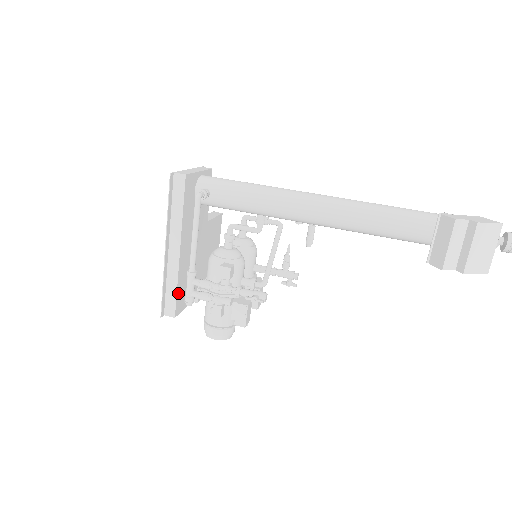
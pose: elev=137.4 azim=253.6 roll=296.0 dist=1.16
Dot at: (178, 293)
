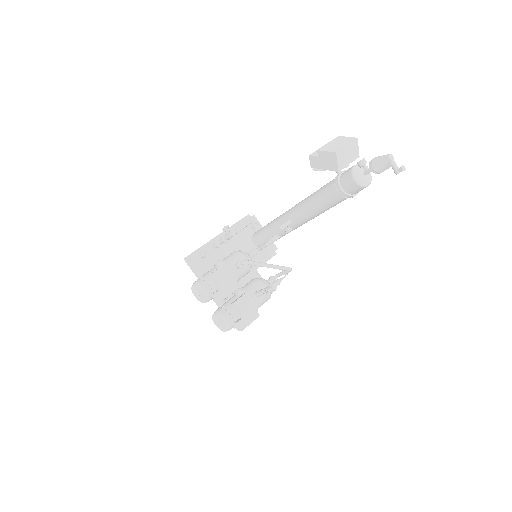
Dot at: occluded
